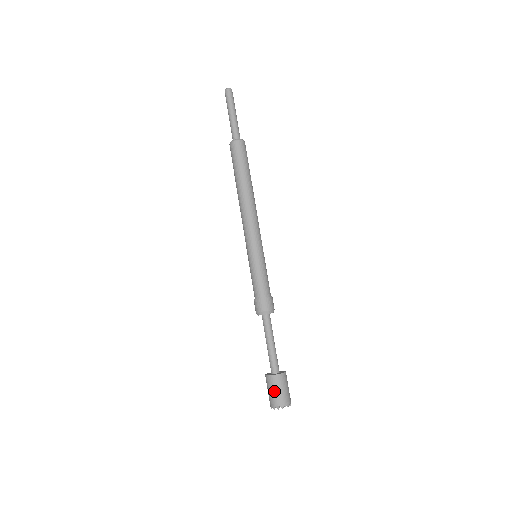
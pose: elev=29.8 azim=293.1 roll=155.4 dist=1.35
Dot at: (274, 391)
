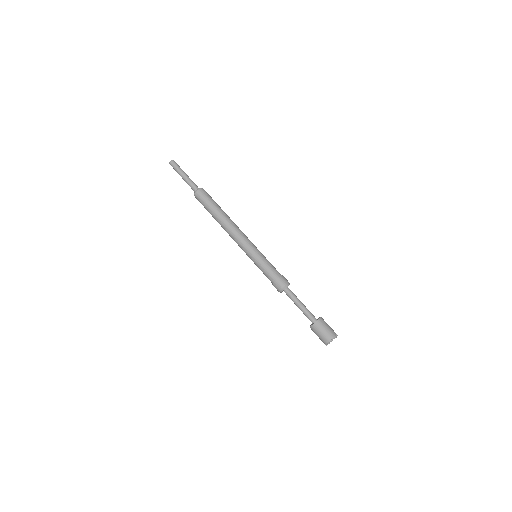
Dot at: (320, 334)
